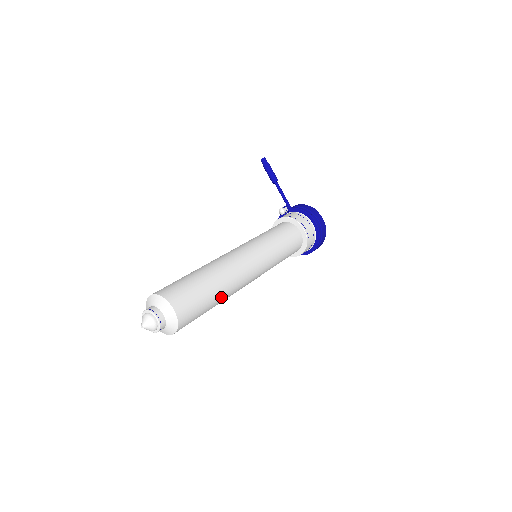
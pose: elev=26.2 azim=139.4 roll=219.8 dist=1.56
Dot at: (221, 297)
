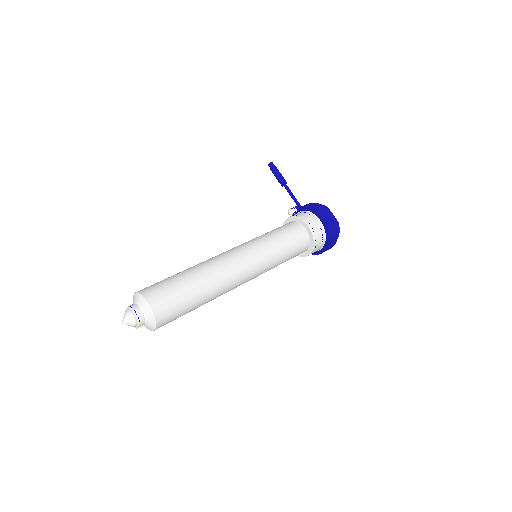
Dot at: (207, 294)
